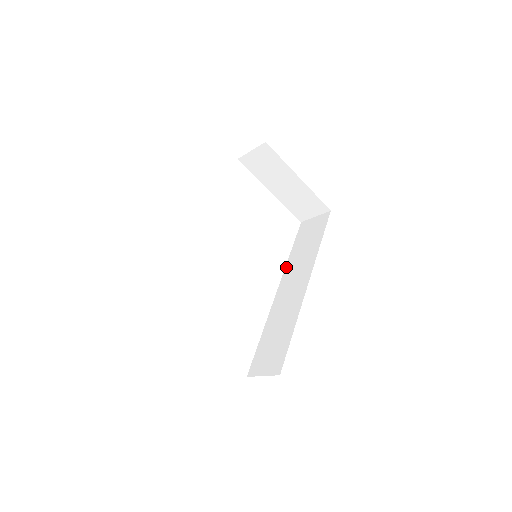
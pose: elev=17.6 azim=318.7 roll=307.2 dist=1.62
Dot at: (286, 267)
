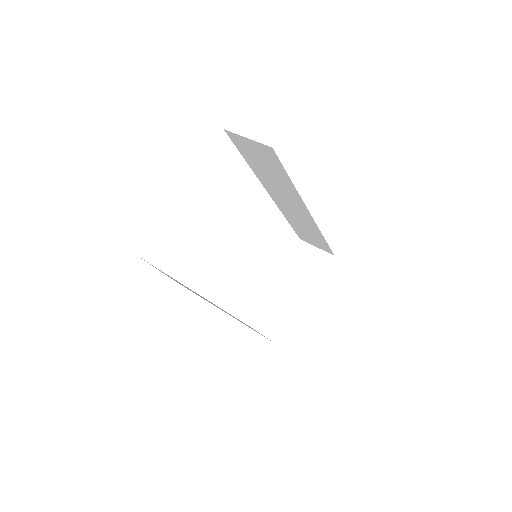
Dot at: (259, 179)
